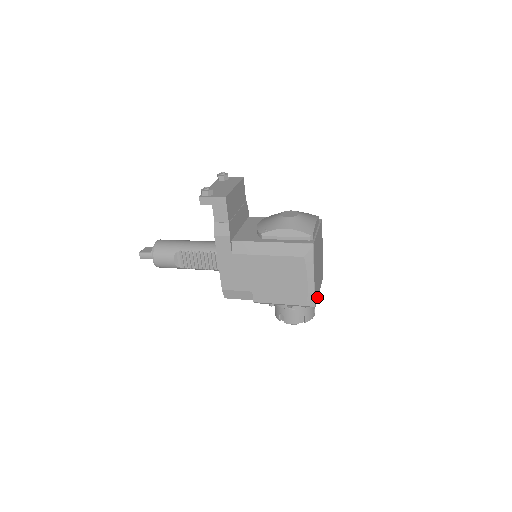
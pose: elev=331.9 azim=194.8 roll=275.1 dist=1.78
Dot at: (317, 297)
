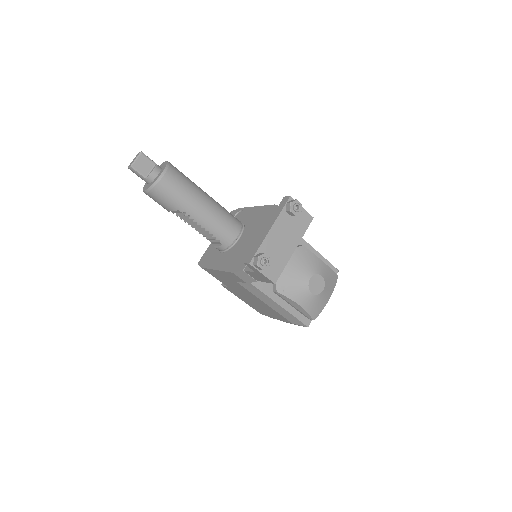
Dot at: occluded
